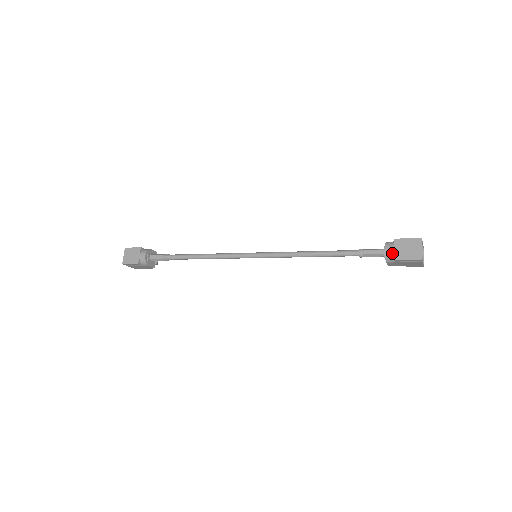
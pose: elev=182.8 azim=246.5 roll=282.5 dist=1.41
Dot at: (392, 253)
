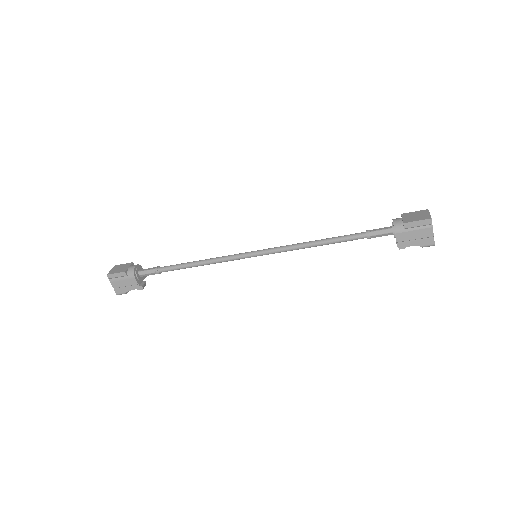
Dot at: (400, 221)
